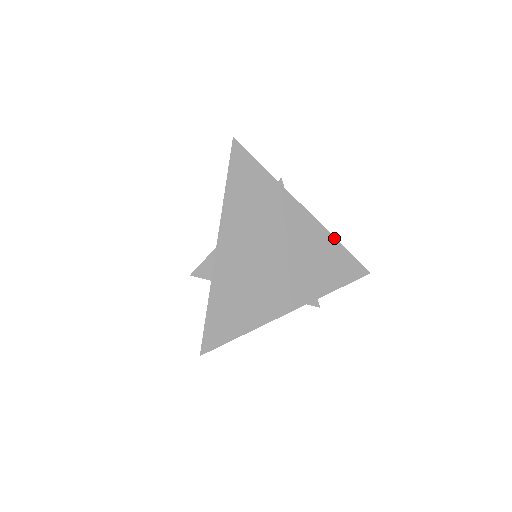
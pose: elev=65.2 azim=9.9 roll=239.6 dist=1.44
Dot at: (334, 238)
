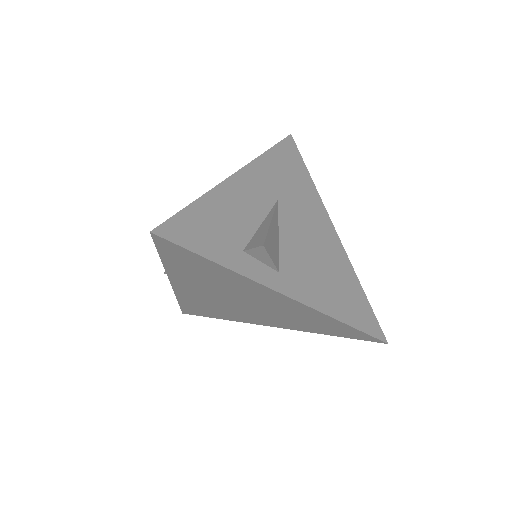
Dot at: (332, 318)
